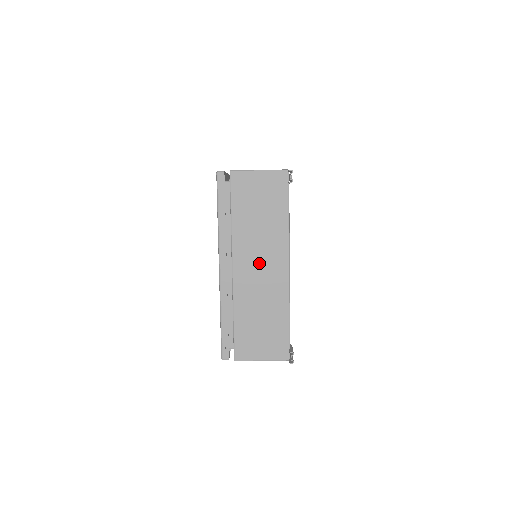
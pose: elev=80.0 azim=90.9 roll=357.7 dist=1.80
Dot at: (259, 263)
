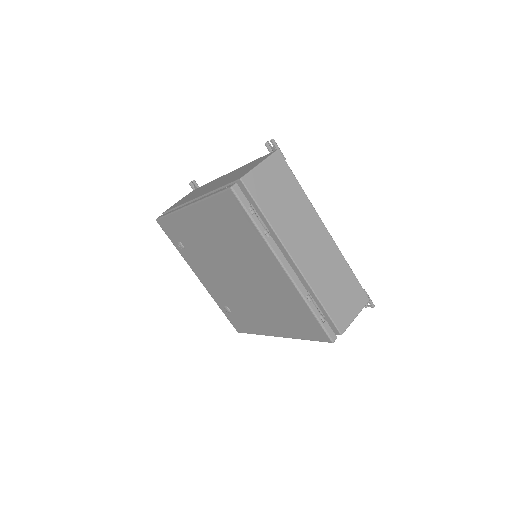
Dot at: (209, 187)
